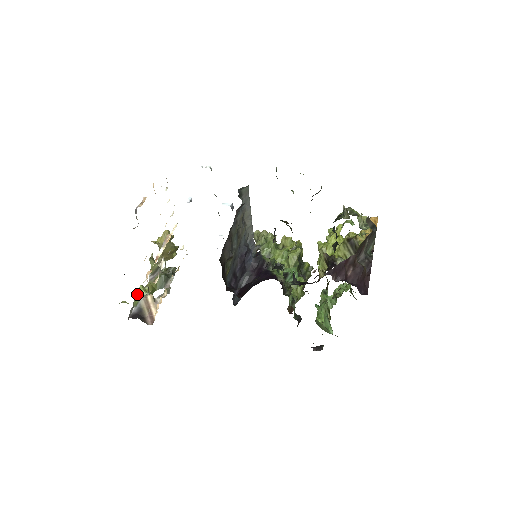
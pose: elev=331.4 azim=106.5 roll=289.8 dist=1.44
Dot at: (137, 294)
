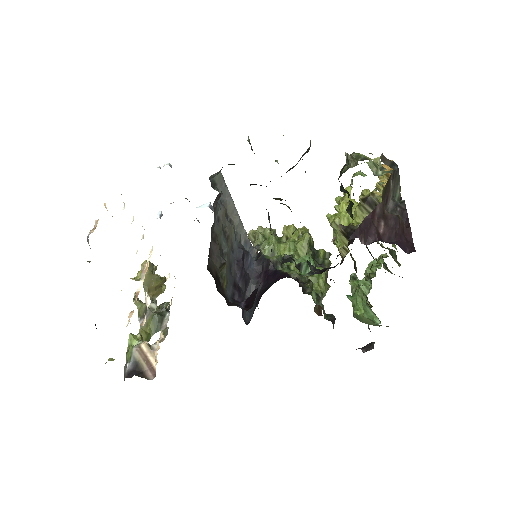
Dot at: (128, 346)
